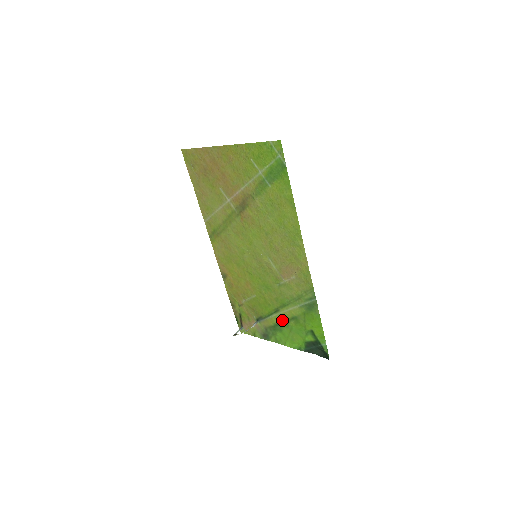
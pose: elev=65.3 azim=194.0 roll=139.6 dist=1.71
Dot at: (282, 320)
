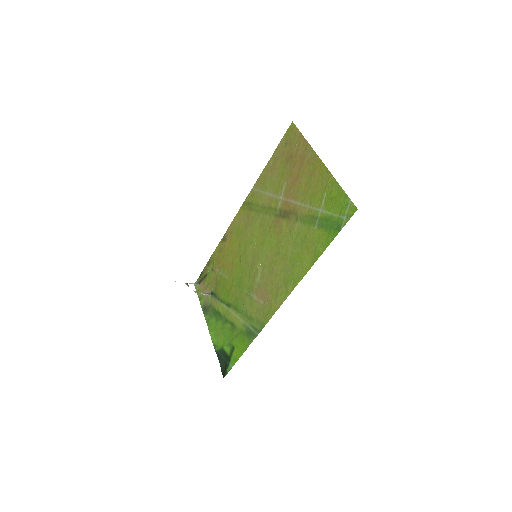
Dot at: (225, 315)
